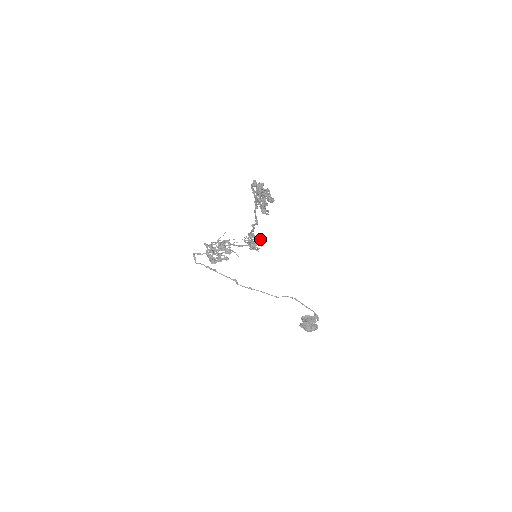
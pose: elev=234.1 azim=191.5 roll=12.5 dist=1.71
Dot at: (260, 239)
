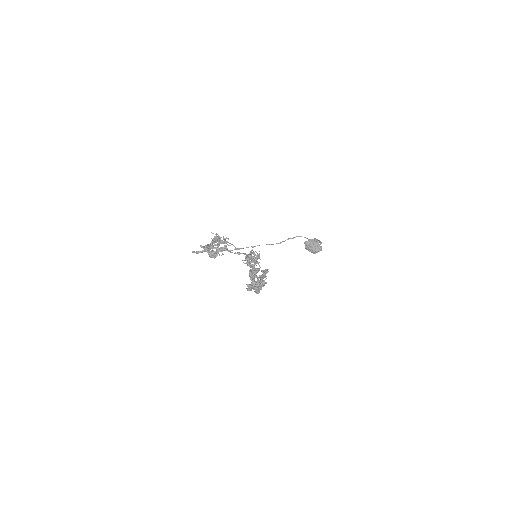
Dot at: (258, 258)
